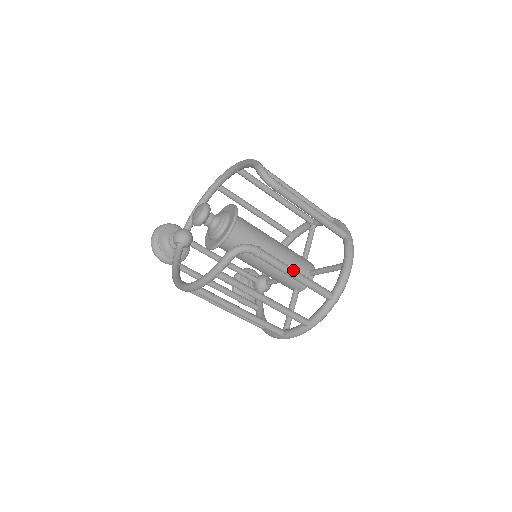
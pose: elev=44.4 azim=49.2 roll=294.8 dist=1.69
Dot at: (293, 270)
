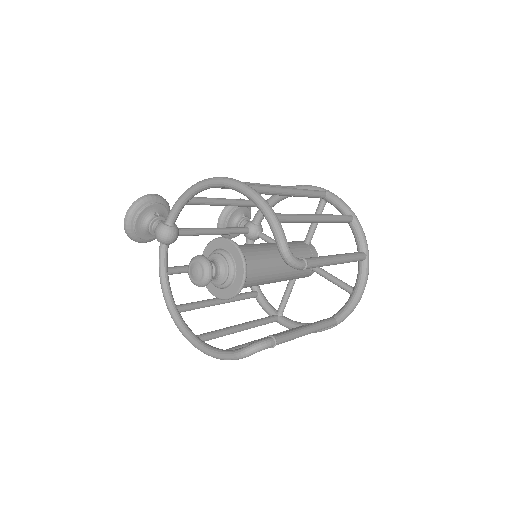
Dot at: (304, 333)
